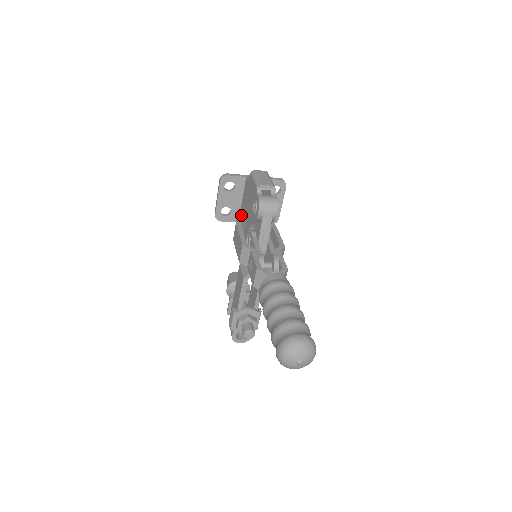
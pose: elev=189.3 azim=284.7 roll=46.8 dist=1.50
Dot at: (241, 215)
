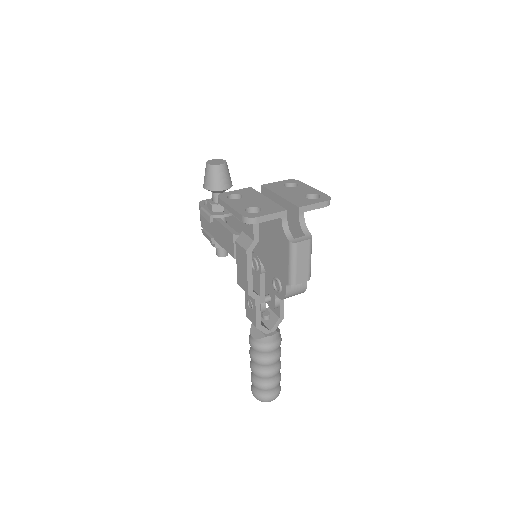
Dot at: (255, 230)
